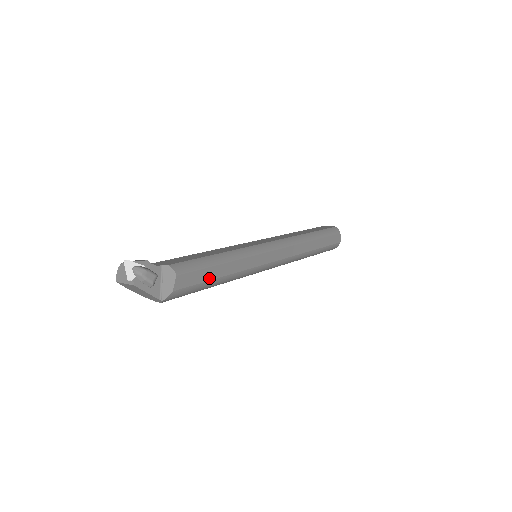
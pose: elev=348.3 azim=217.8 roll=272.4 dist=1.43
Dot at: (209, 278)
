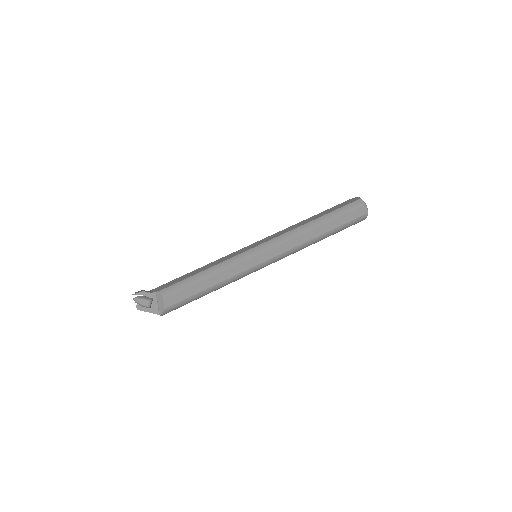
Dot at: (196, 292)
